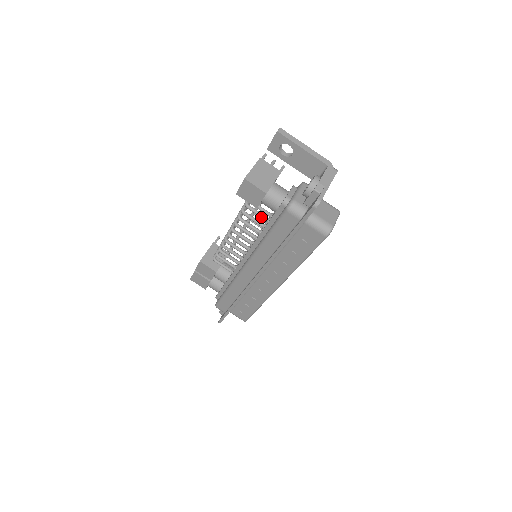
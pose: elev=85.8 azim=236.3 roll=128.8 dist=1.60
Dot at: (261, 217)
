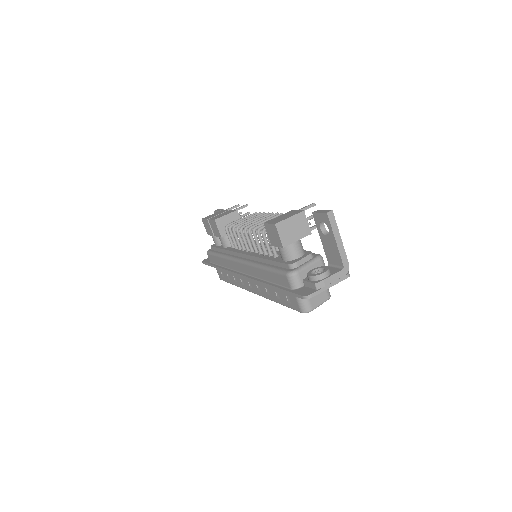
Dot at: (272, 249)
